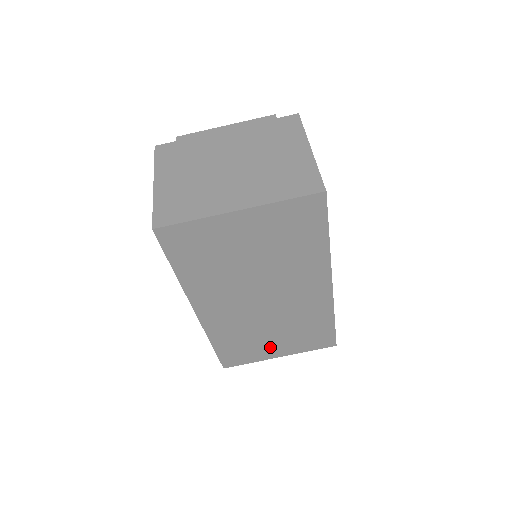
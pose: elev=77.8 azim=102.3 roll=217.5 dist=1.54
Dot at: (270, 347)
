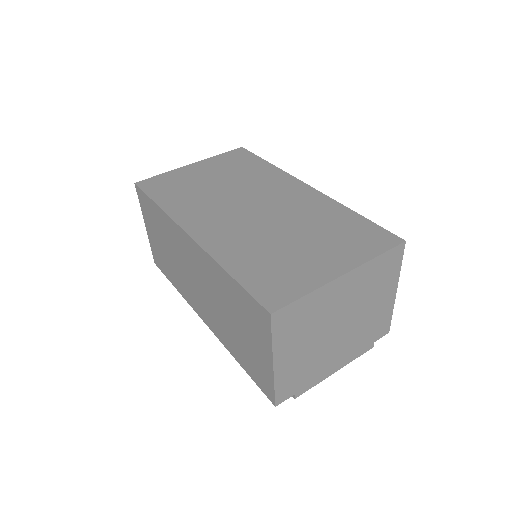
Dot at: (312, 261)
